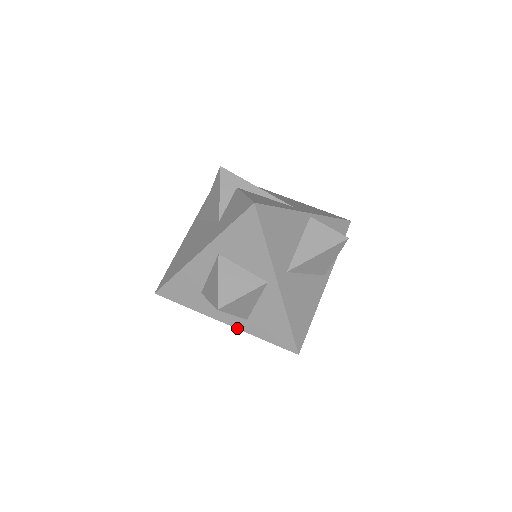
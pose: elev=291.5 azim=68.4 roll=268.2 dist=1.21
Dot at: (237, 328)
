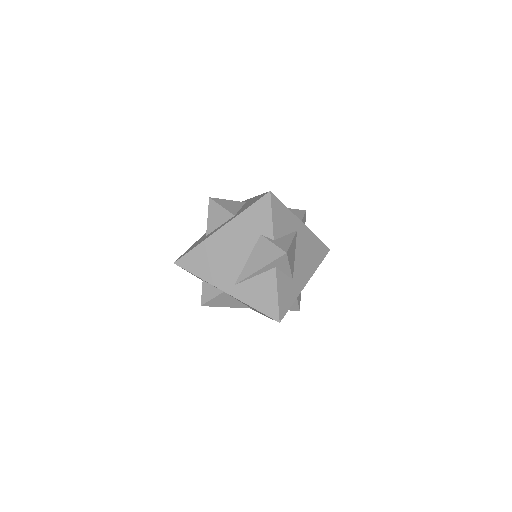
Dot at: (228, 222)
